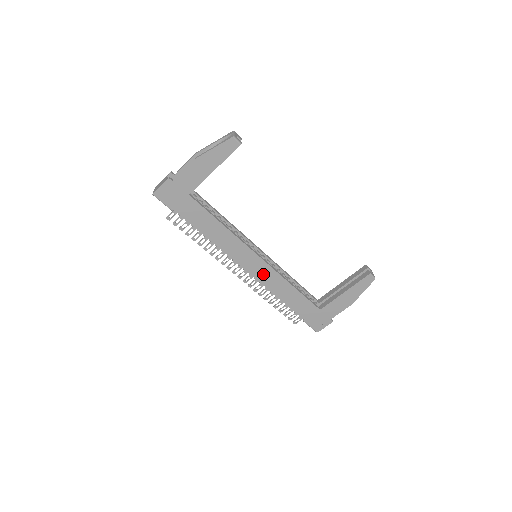
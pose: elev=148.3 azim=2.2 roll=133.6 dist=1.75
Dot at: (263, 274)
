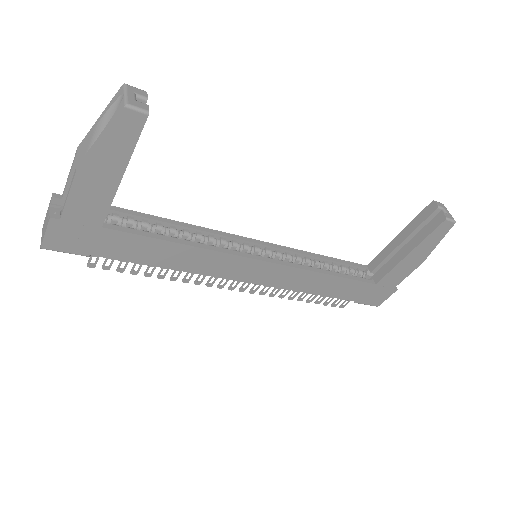
Dot at: (276, 277)
